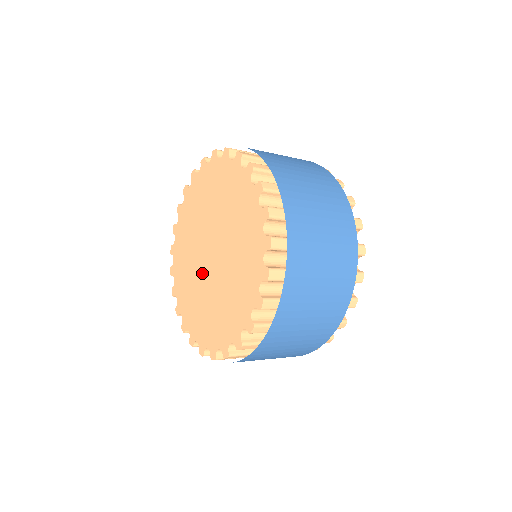
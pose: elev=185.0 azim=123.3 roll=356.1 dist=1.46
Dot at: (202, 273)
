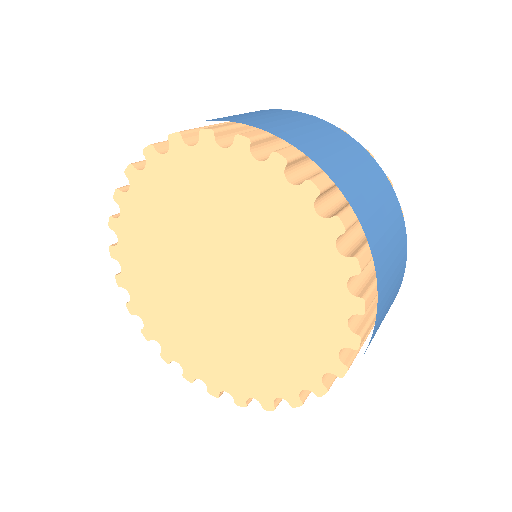
Dot at: (222, 316)
